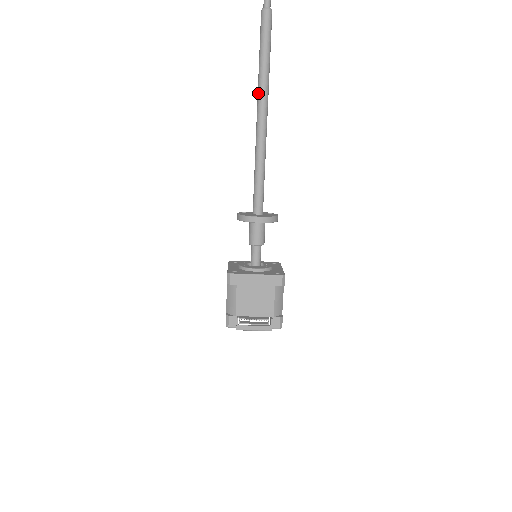
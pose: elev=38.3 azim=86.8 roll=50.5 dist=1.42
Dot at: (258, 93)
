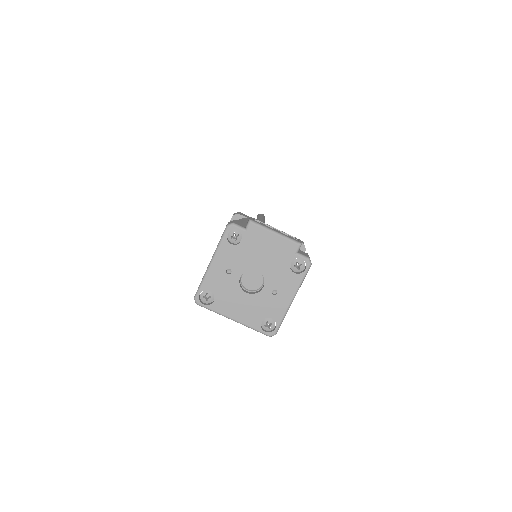
Dot at: occluded
